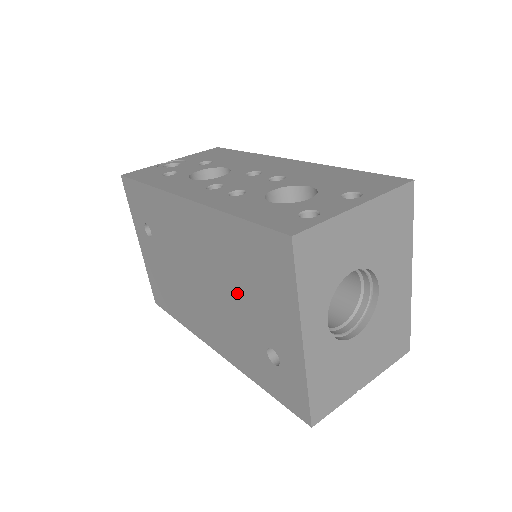
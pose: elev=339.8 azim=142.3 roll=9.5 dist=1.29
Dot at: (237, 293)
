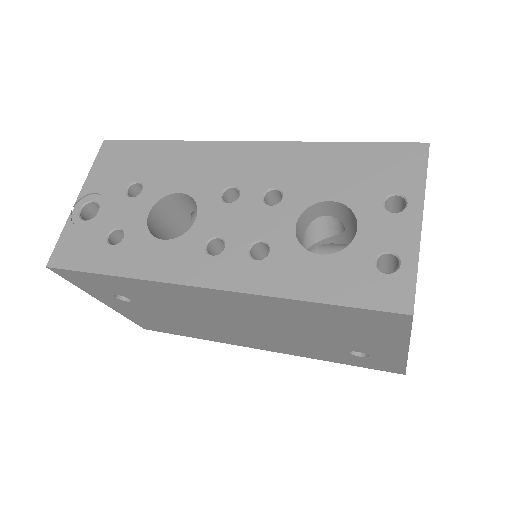
Dot at: (306, 332)
